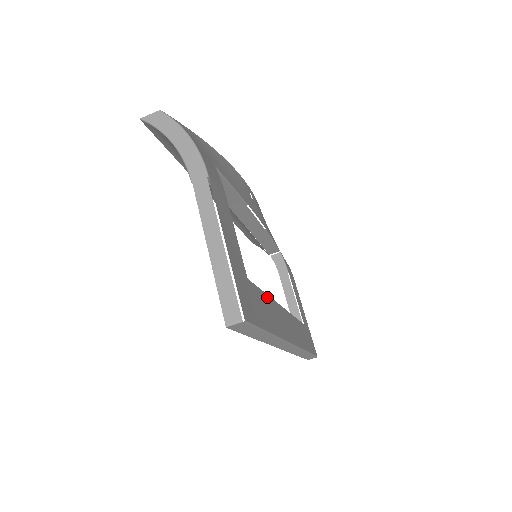
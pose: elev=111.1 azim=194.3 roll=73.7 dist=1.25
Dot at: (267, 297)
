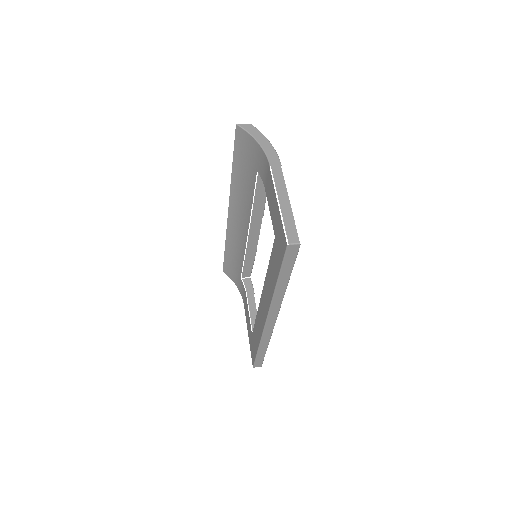
Dot at: occluded
